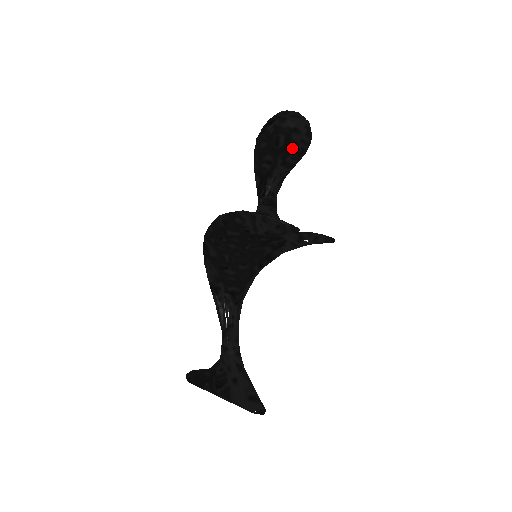
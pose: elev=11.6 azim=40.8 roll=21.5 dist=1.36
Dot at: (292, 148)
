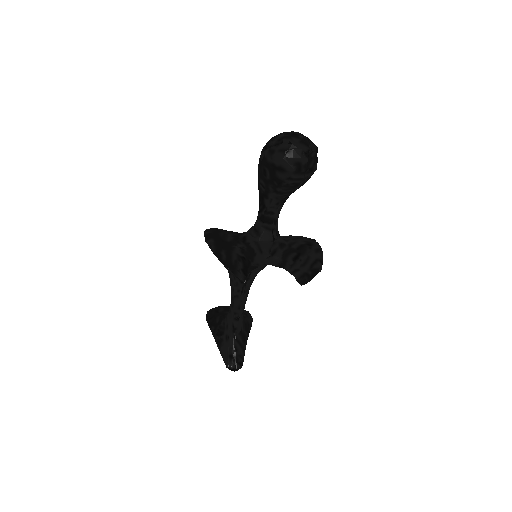
Dot at: (279, 183)
